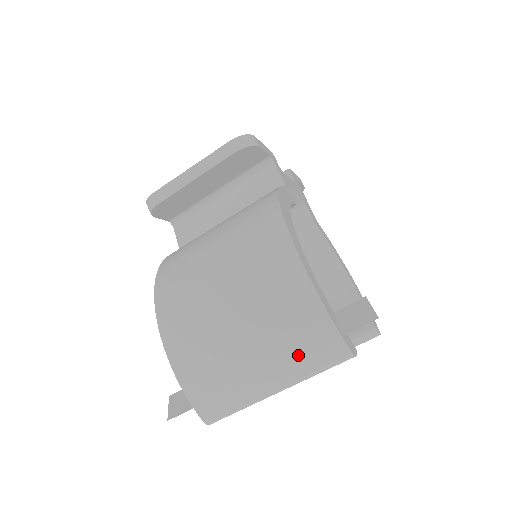
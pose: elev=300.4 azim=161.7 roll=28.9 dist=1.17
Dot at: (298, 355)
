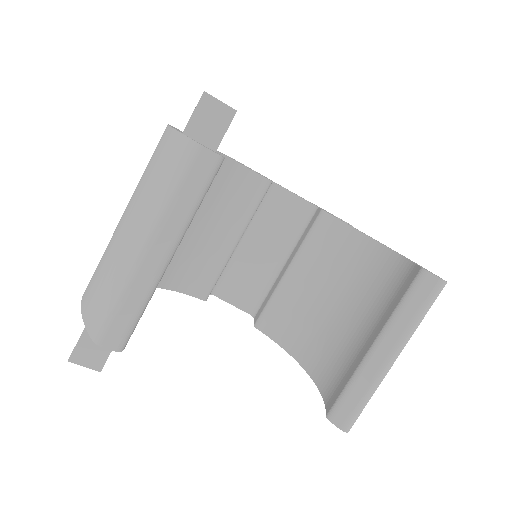
Dot at: (154, 187)
